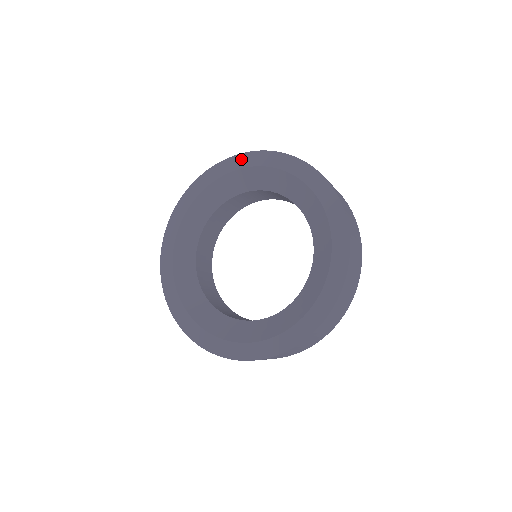
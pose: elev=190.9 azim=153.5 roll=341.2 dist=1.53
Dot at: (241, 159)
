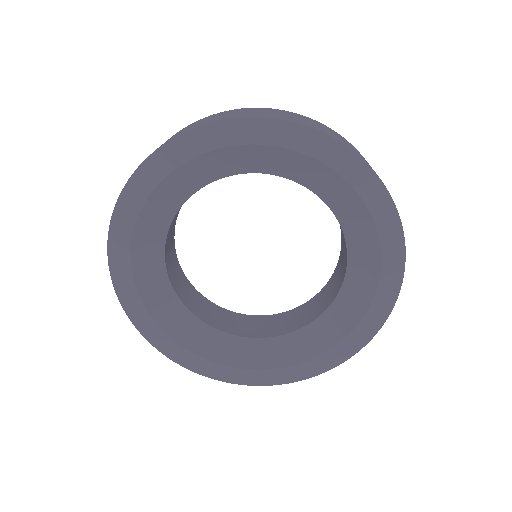
Dot at: (235, 129)
